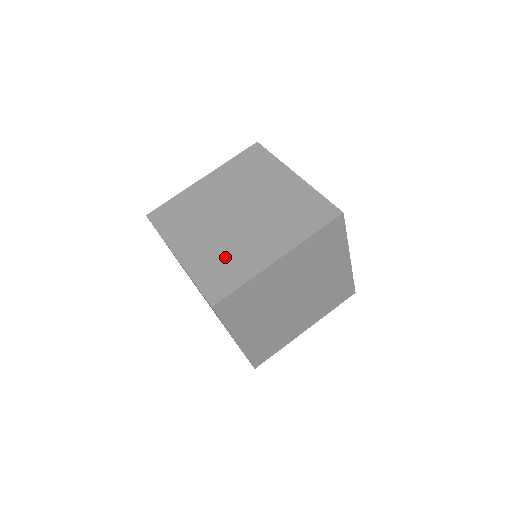
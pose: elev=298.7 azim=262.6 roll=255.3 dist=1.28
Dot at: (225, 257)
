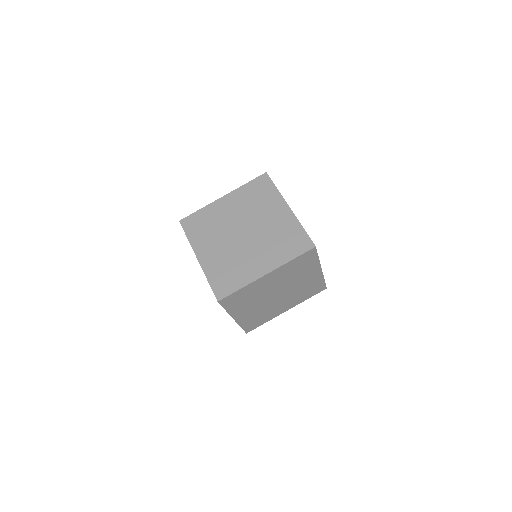
Dot at: (231, 266)
